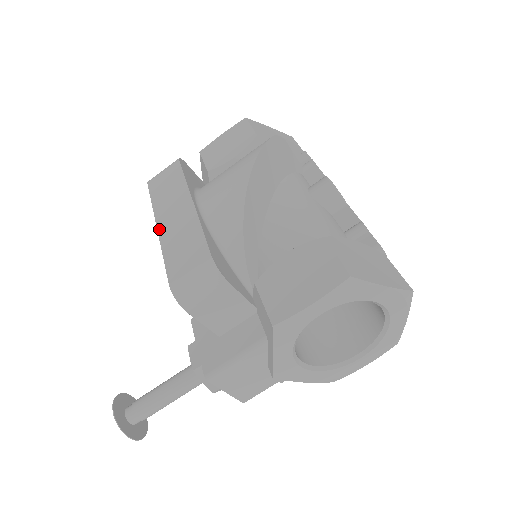
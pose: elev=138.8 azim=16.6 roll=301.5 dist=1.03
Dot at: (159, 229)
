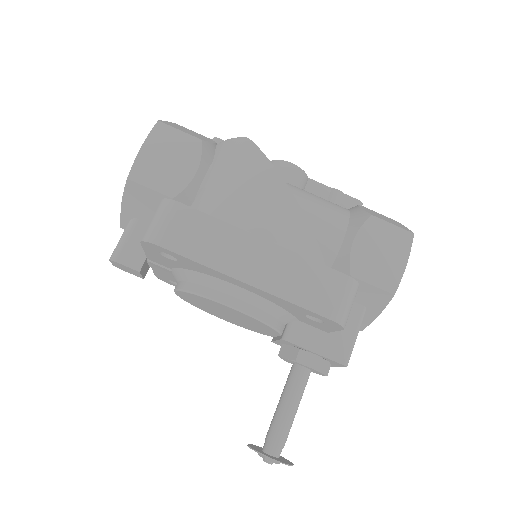
Dot at: (252, 283)
